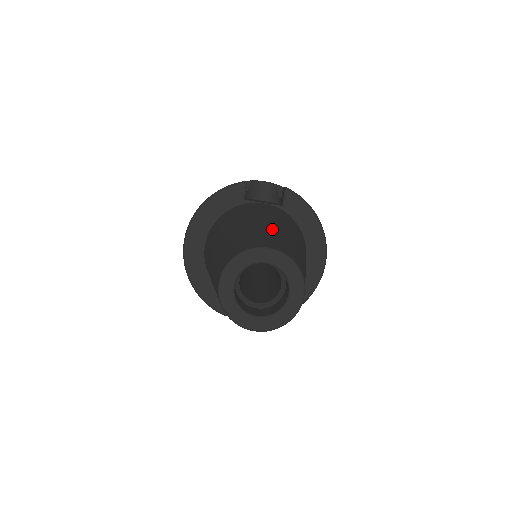
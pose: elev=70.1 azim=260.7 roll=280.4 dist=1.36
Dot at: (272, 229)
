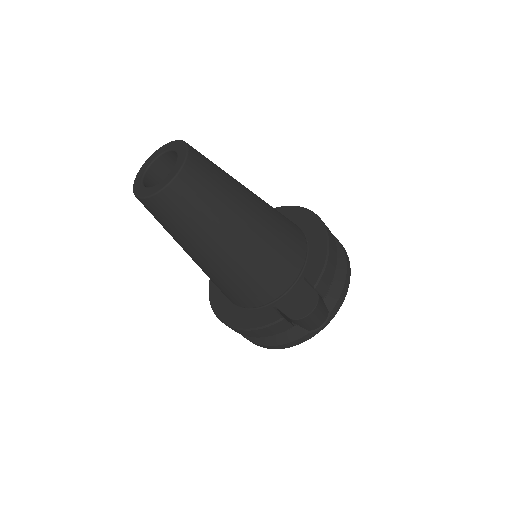
Dot at: occluded
